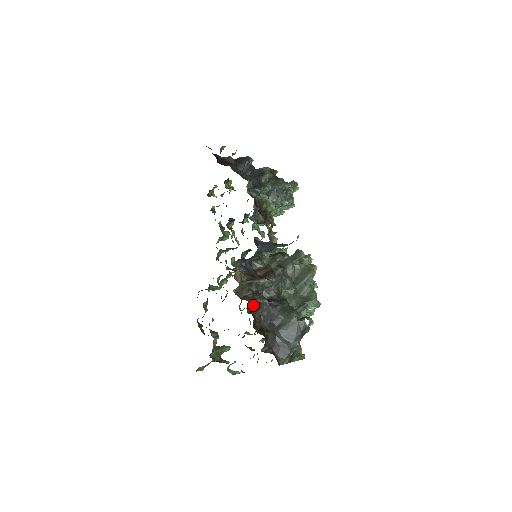
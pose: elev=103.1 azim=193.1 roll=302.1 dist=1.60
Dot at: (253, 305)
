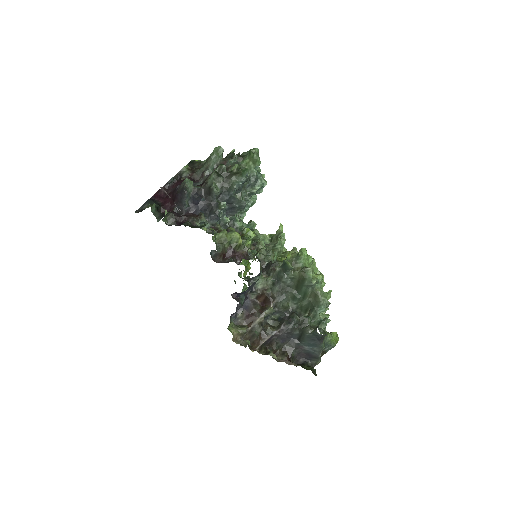
Dot at: (264, 344)
